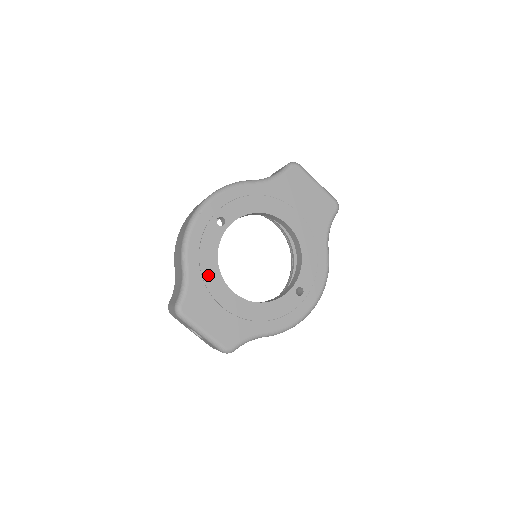
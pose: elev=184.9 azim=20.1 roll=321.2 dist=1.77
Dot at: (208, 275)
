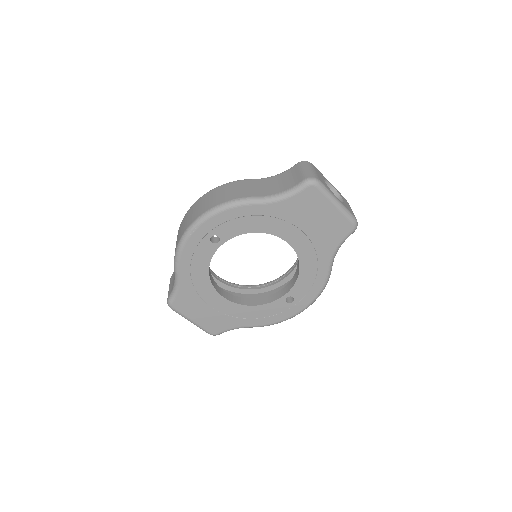
Dot at: (198, 282)
